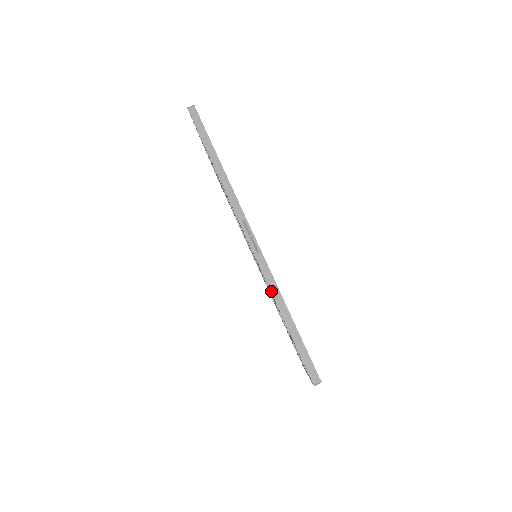
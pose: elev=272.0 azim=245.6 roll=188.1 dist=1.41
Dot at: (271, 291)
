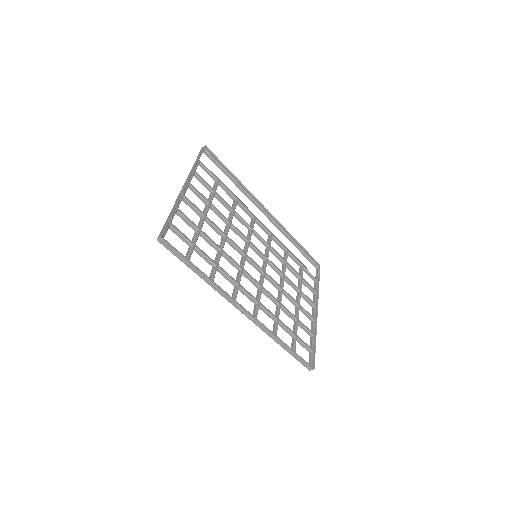
Dot at: (269, 336)
